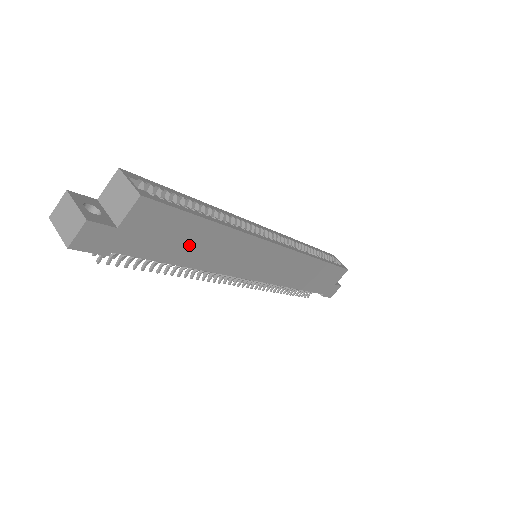
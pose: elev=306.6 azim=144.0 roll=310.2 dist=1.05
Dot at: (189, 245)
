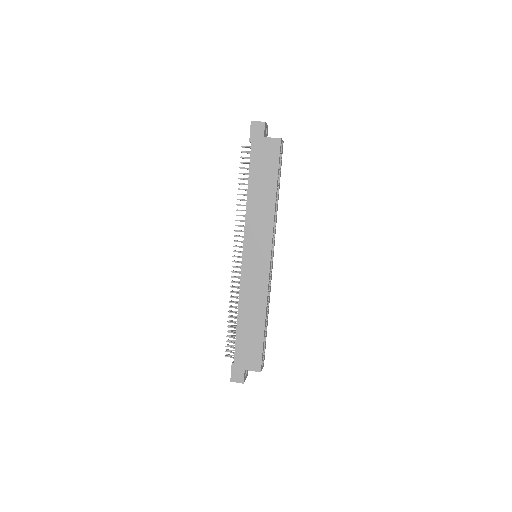
Dot at: (261, 183)
